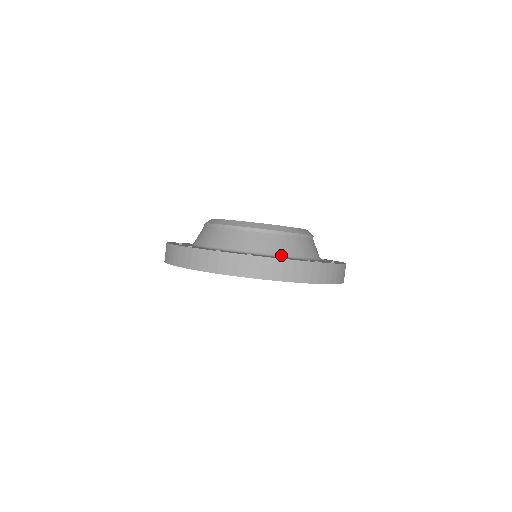
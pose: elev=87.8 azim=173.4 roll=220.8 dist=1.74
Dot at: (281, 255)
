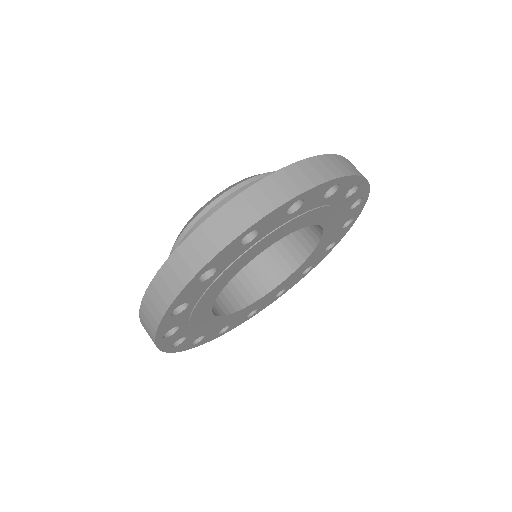
Dot at: occluded
